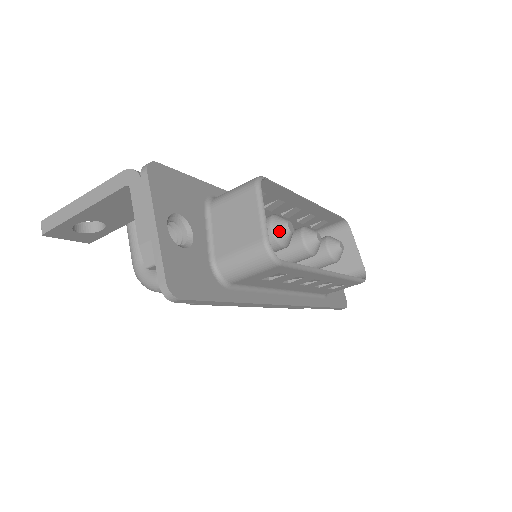
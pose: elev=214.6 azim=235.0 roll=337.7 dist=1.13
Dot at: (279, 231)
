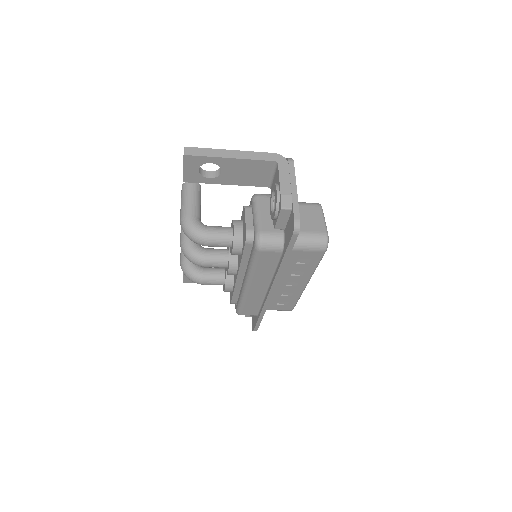
Dot at: occluded
